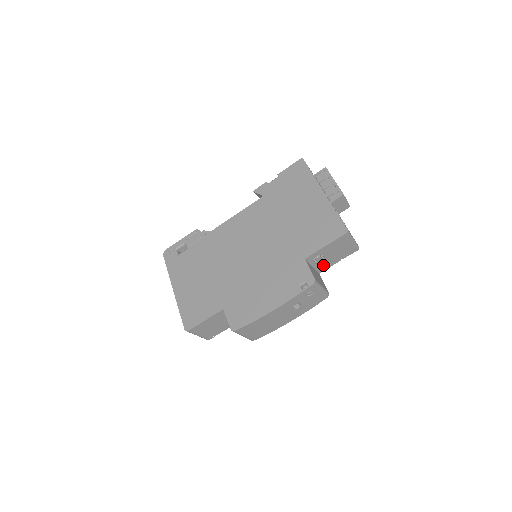
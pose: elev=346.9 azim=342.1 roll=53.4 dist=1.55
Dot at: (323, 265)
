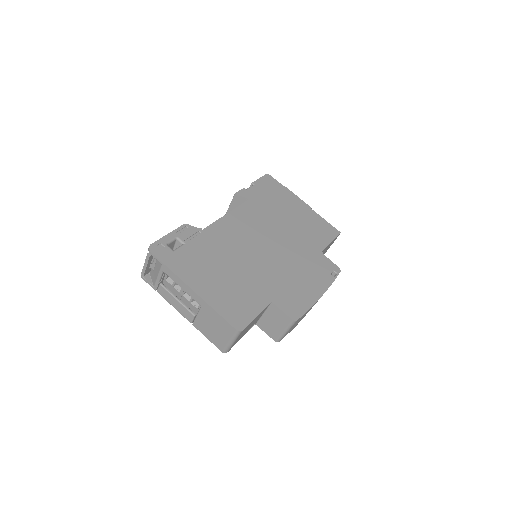
Dot at: occluded
